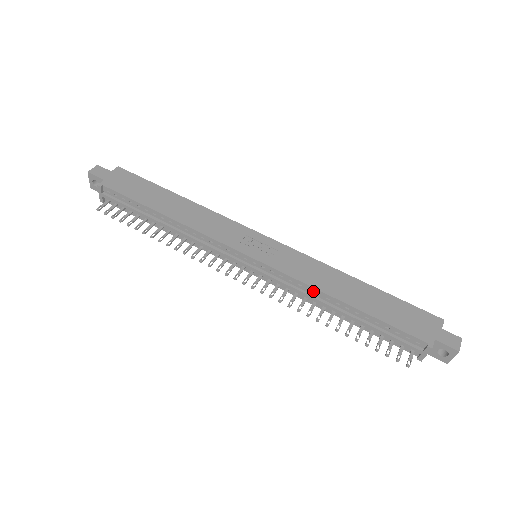
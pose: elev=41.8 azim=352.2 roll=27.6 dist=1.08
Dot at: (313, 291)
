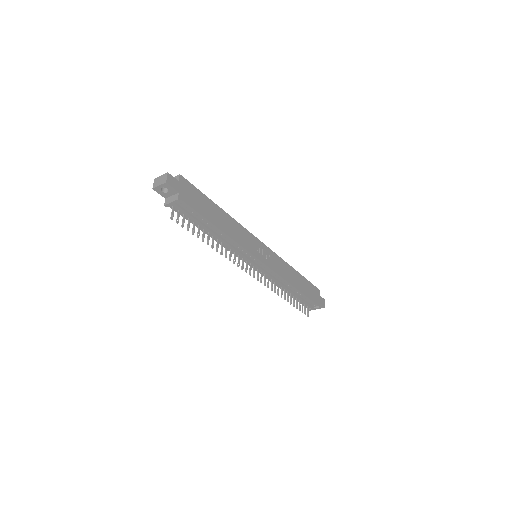
Dot at: (284, 281)
